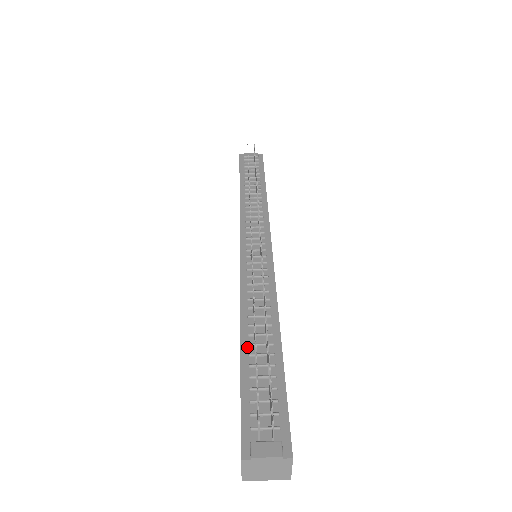
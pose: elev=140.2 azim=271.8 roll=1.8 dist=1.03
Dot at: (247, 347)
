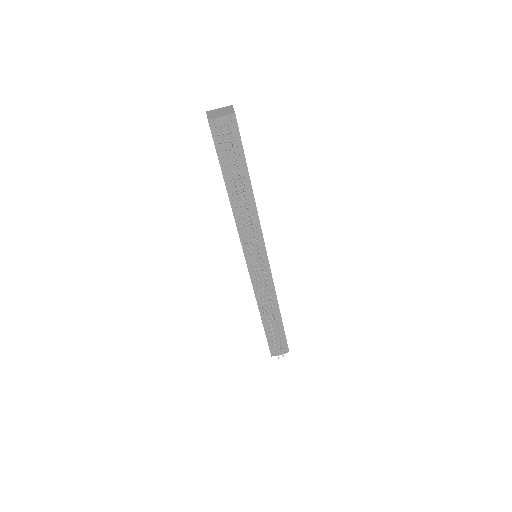
Dot at: (265, 322)
